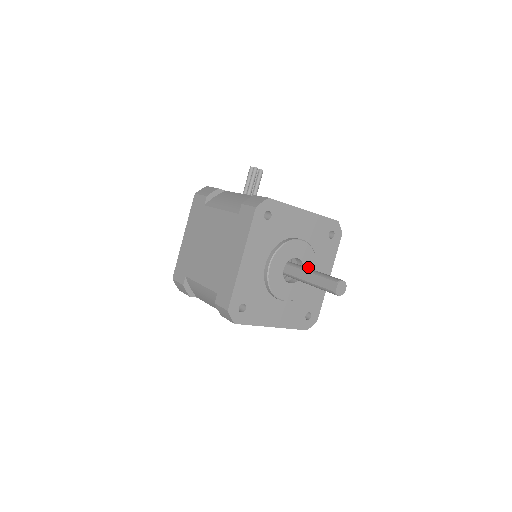
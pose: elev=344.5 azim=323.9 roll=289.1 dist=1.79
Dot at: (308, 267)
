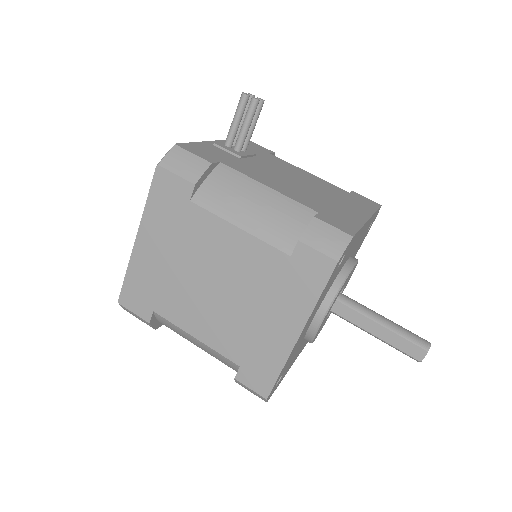
Dot at: occluded
